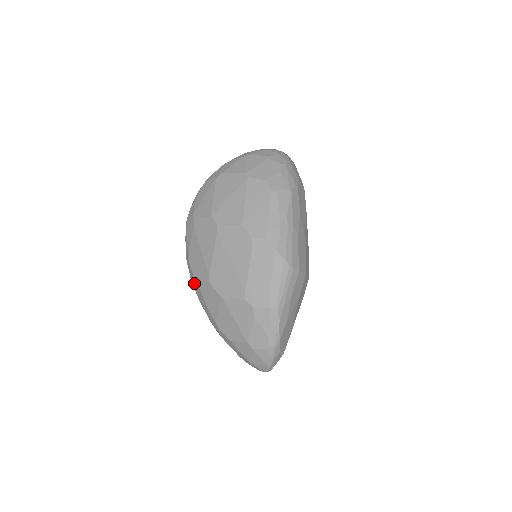
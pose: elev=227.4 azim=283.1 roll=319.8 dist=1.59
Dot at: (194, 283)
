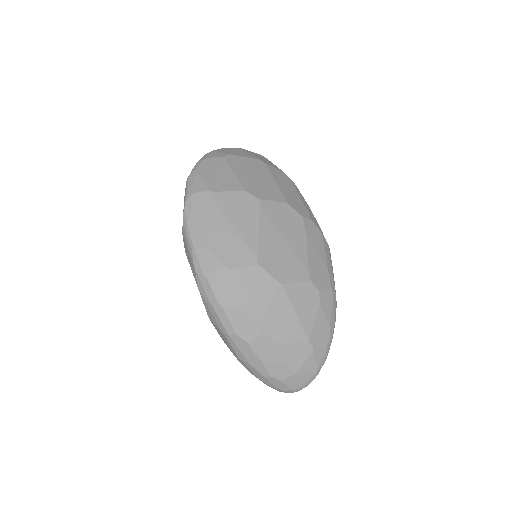
Dot at: (217, 275)
